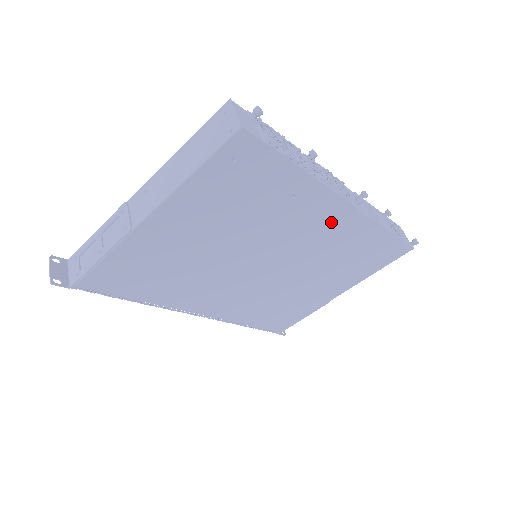
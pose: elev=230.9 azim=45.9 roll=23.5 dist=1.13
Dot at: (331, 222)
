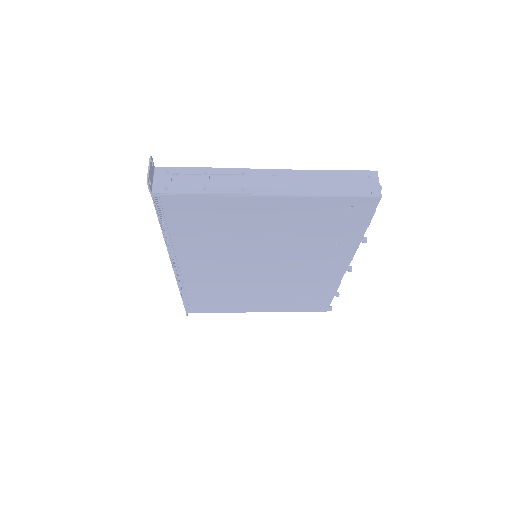
Dot at: (325, 270)
